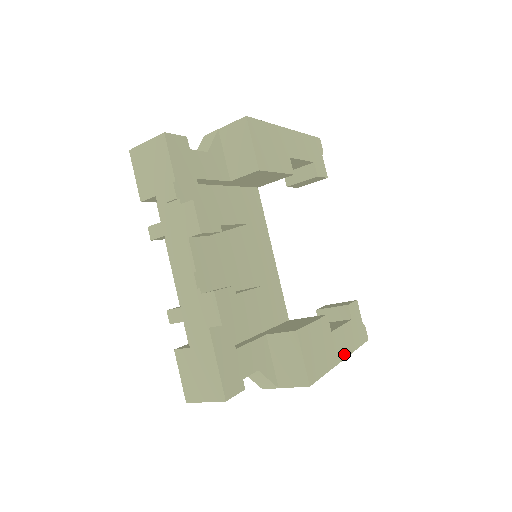
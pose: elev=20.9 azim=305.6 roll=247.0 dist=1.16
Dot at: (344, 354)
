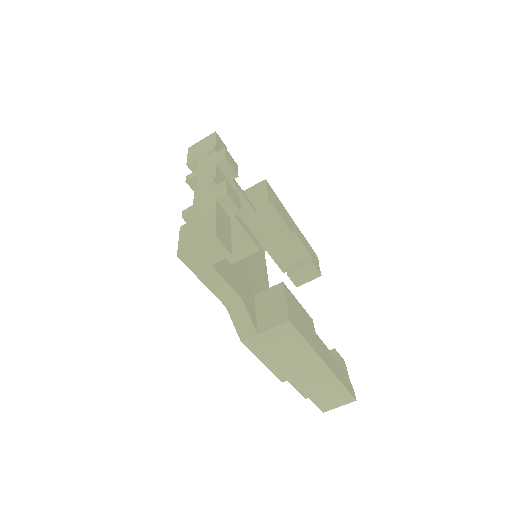
Dot at: (327, 363)
